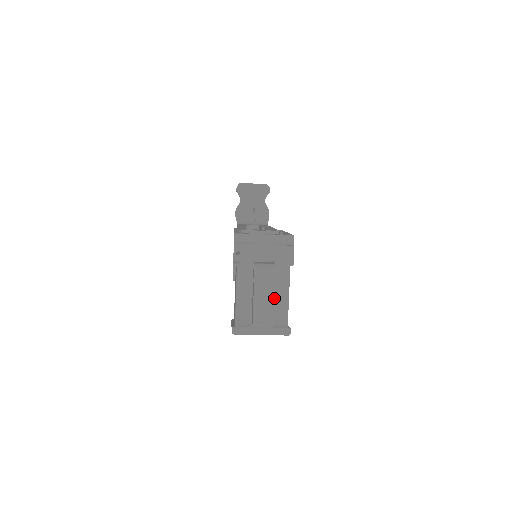
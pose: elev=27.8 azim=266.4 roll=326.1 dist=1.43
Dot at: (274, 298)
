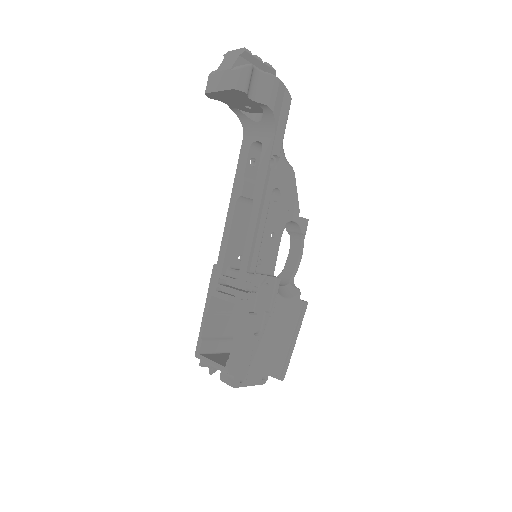
Dot at: occluded
